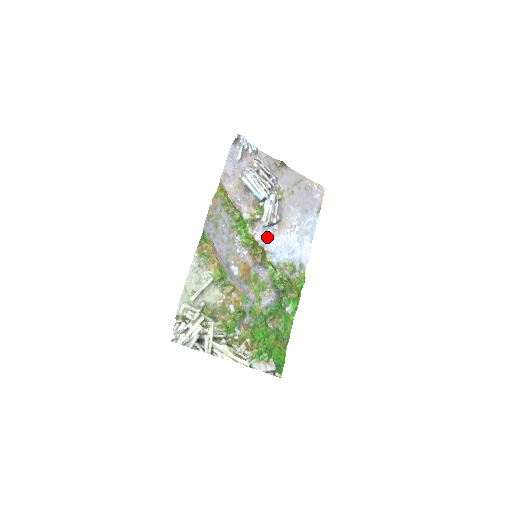
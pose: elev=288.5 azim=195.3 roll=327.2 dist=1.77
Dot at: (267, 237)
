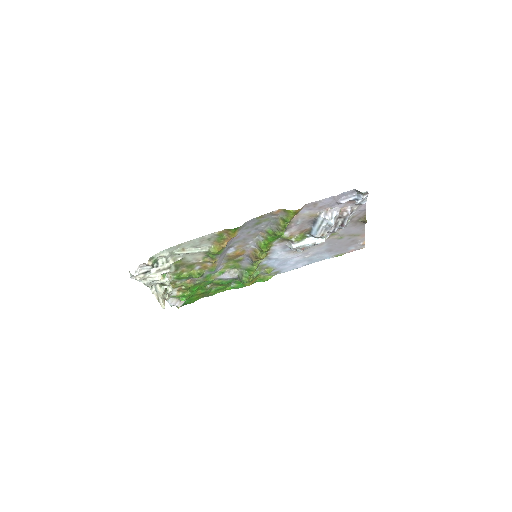
Dot at: (281, 250)
